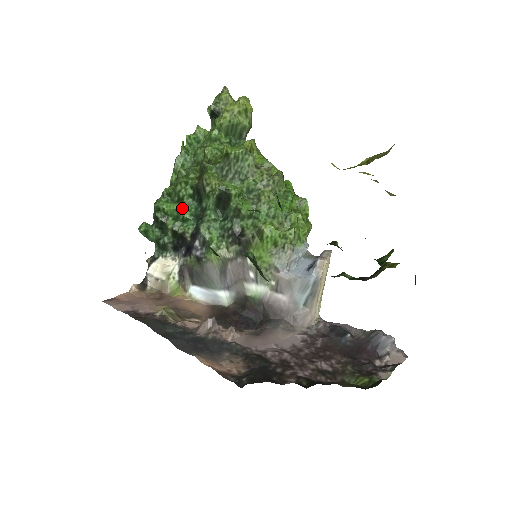
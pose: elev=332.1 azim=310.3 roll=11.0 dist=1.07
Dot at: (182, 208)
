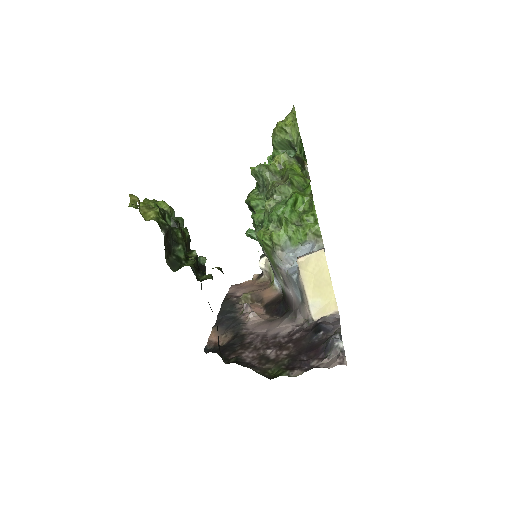
Dot at: occluded
